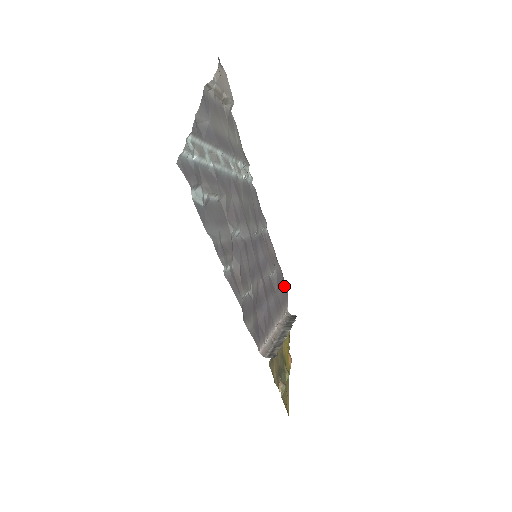
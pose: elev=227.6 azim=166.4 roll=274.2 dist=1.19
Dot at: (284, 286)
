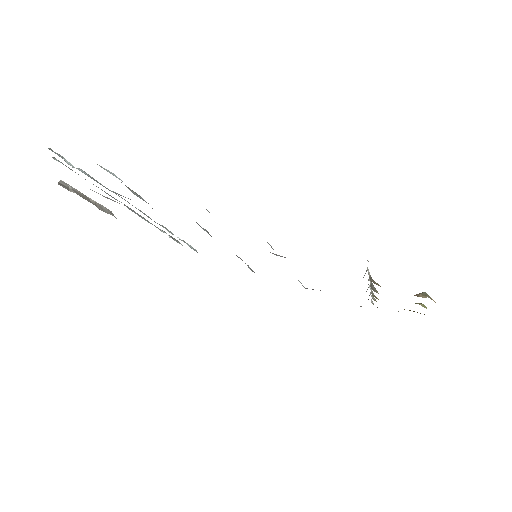
Dot at: occluded
